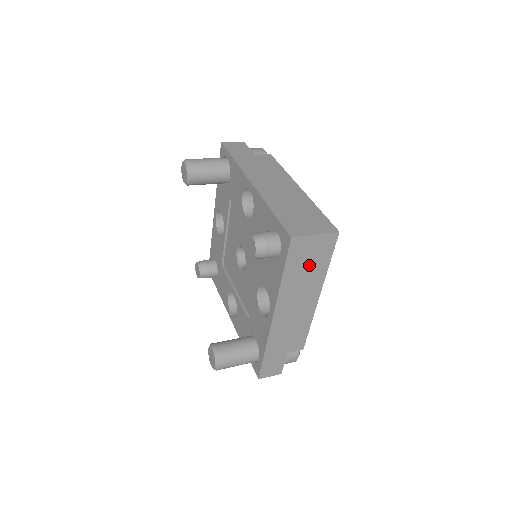
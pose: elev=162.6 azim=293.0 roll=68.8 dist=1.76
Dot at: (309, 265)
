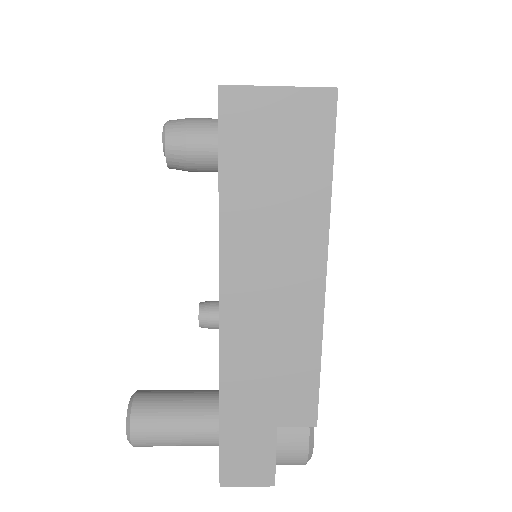
Dot at: (280, 174)
